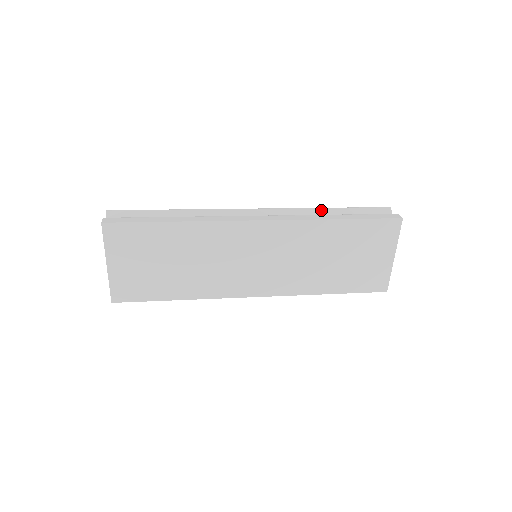
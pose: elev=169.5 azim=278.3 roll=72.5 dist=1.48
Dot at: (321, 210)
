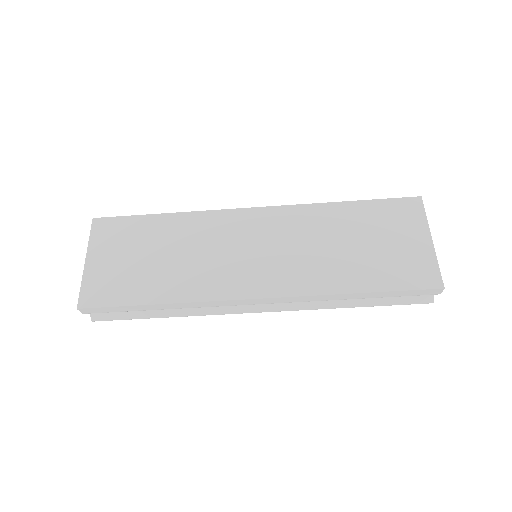
Dot at: occluded
